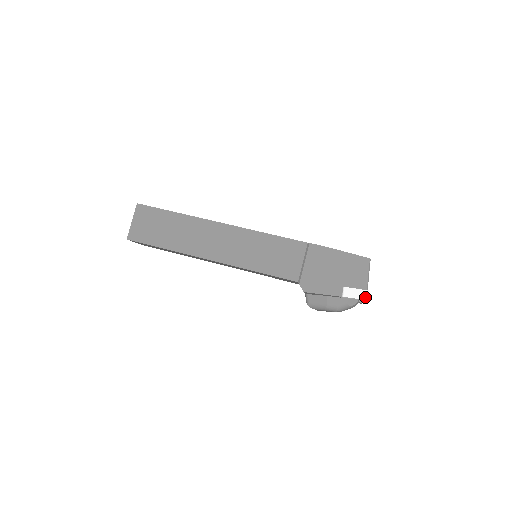
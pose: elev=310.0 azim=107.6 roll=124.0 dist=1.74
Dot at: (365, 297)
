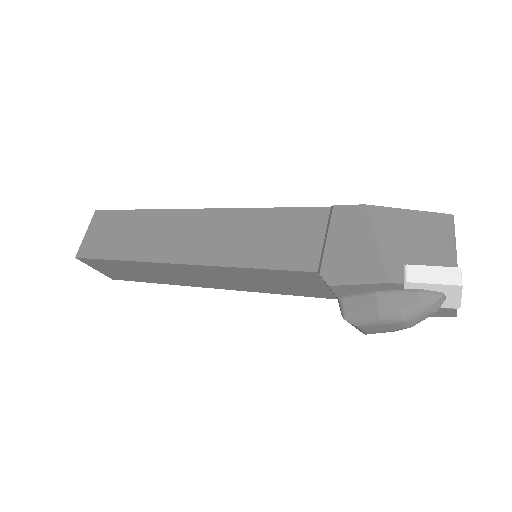
Dot at: (454, 280)
